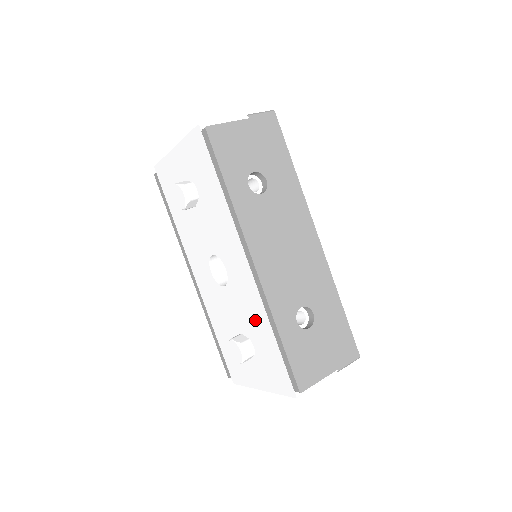
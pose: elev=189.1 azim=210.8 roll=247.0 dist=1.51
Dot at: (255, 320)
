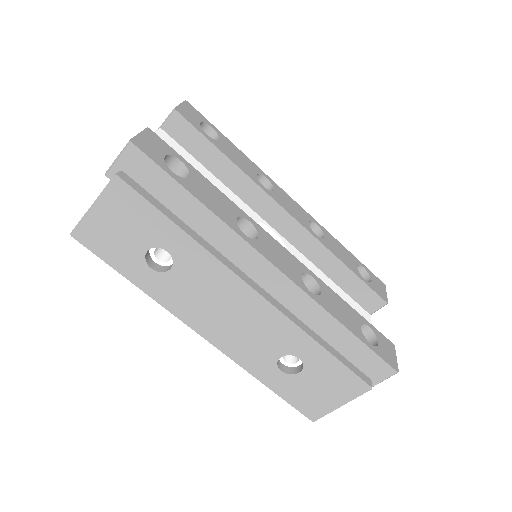
Dot at: occluded
